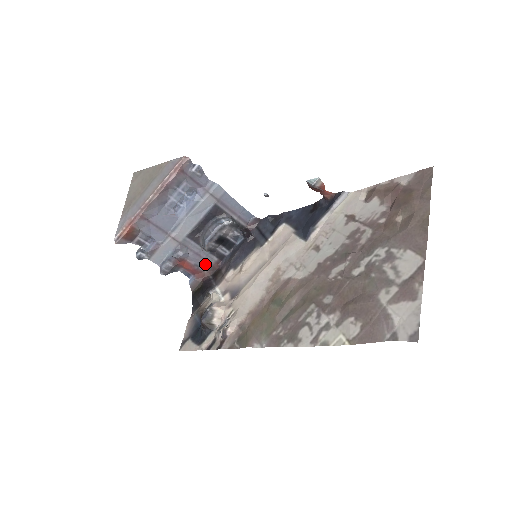
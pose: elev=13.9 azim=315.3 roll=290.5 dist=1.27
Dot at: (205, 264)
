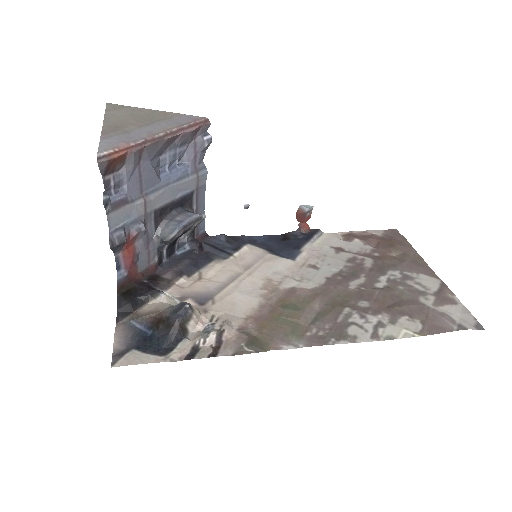
Dot at: (144, 261)
